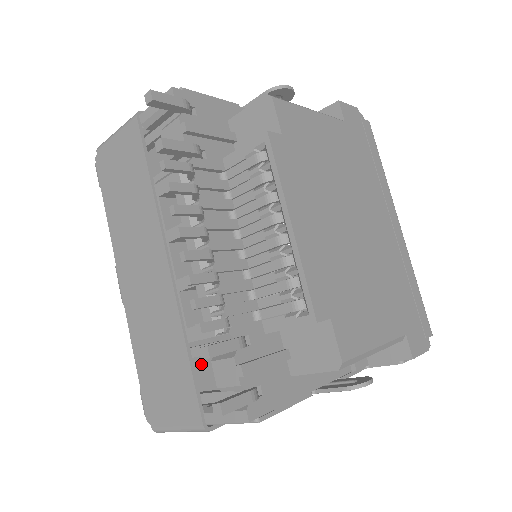
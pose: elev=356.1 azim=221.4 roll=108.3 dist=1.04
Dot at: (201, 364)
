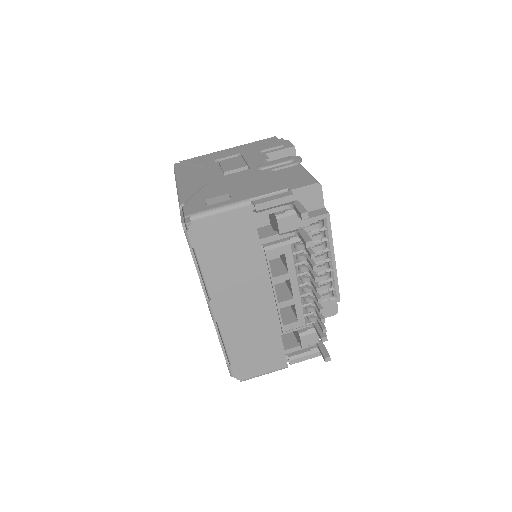
Dot at: occluded
